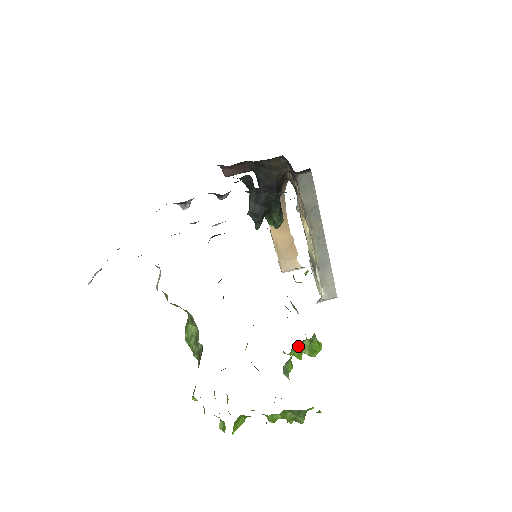
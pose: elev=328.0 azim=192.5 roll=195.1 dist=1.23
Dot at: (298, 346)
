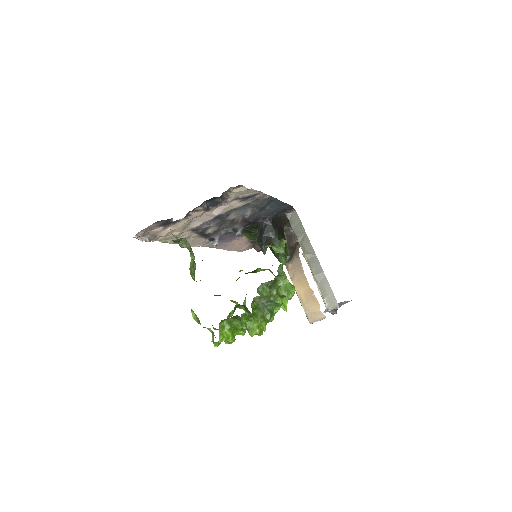
Dot at: occluded
